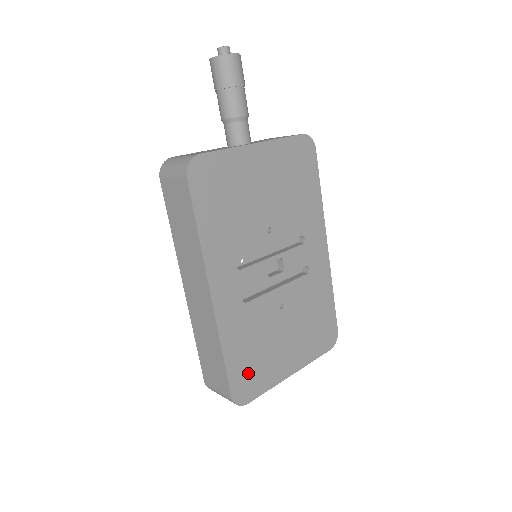
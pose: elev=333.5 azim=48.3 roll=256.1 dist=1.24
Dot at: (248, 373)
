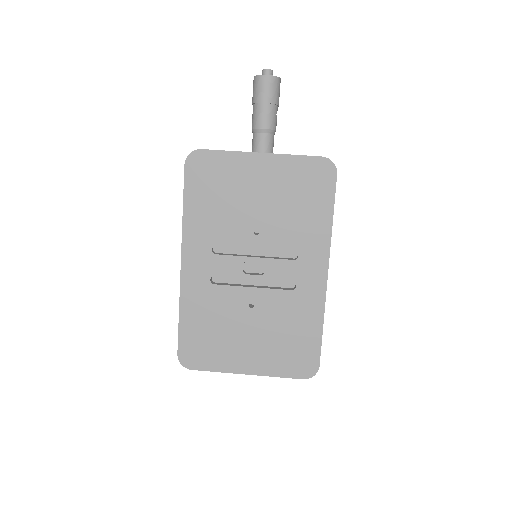
Dot at: (199, 344)
